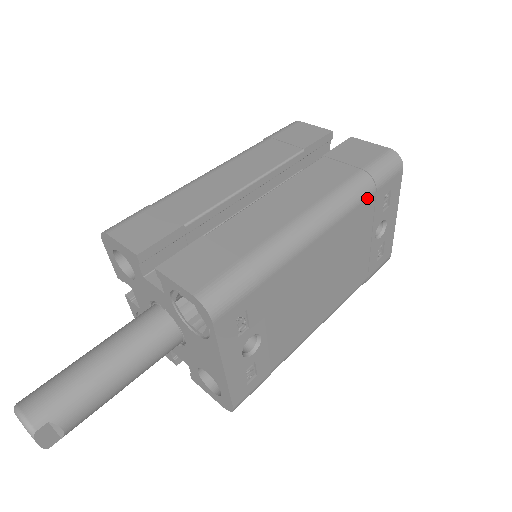
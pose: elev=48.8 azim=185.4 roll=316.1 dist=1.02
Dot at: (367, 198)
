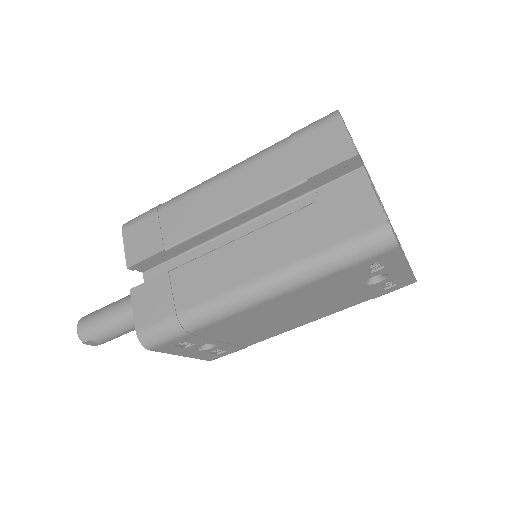
Dot at: (329, 276)
